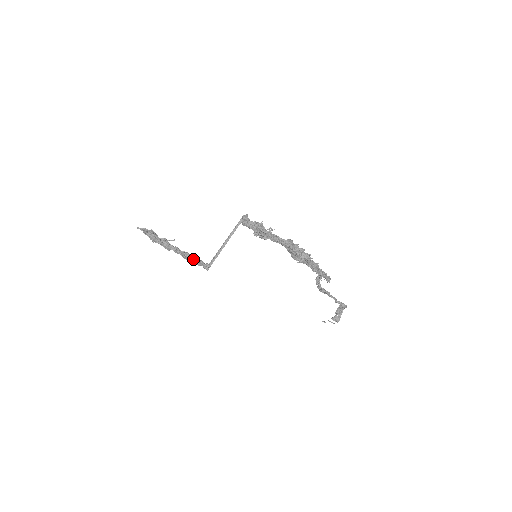
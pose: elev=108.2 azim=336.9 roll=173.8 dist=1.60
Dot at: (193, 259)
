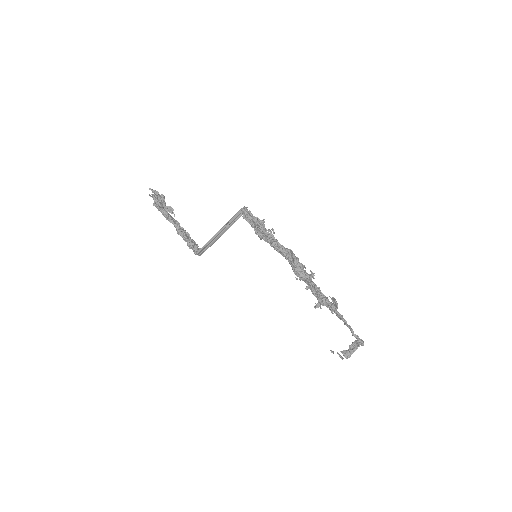
Dot at: (187, 239)
